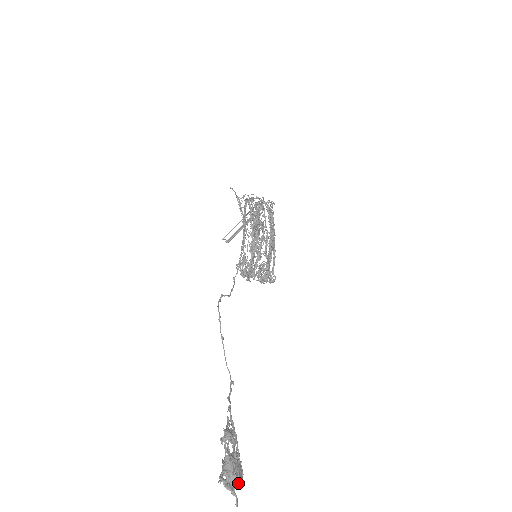
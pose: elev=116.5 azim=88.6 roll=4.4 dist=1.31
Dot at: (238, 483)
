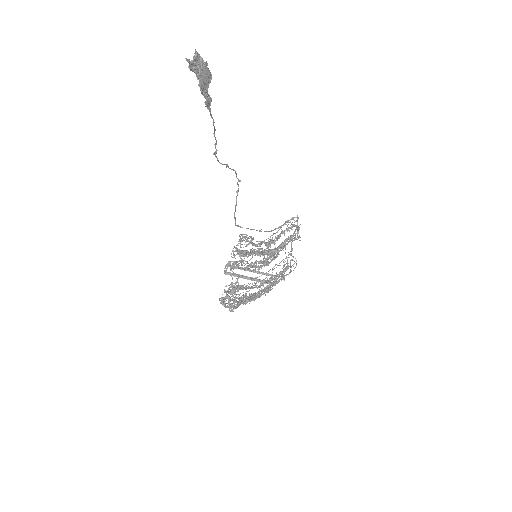
Dot at: (202, 69)
